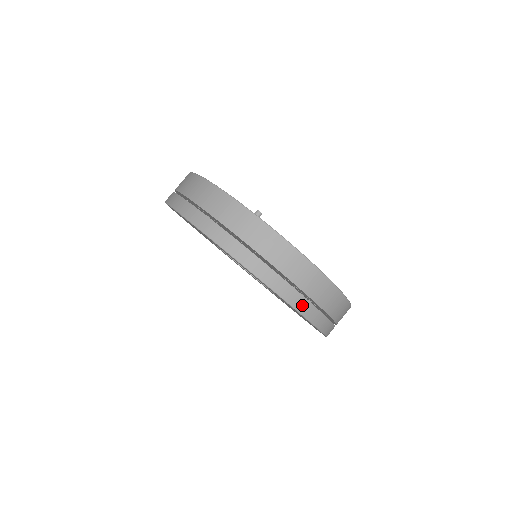
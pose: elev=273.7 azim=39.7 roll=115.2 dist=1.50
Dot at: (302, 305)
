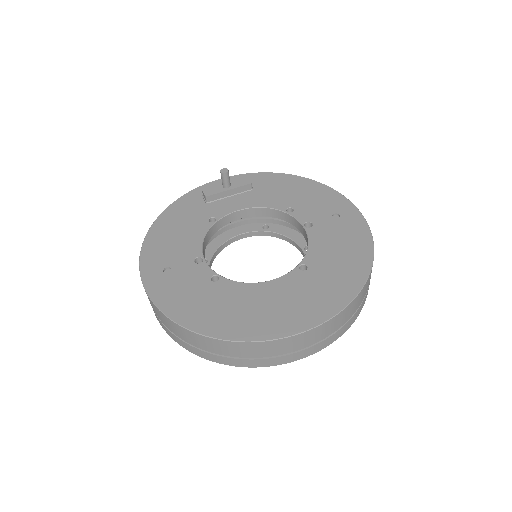
Dot at: (320, 346)
